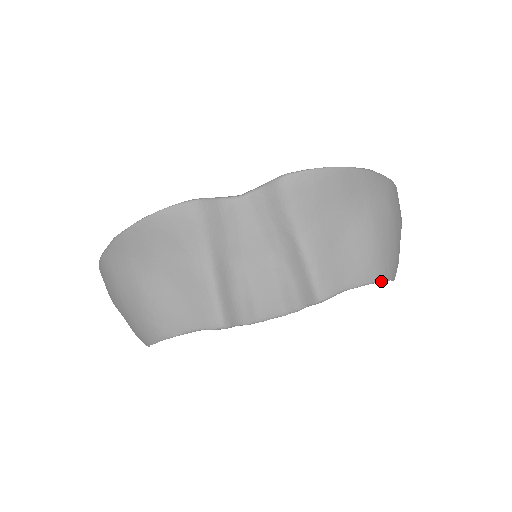
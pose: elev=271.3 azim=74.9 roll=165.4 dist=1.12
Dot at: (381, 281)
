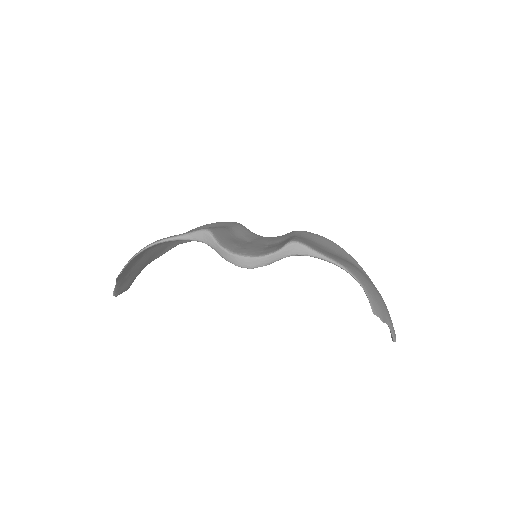
Dot at: (354, 277)
